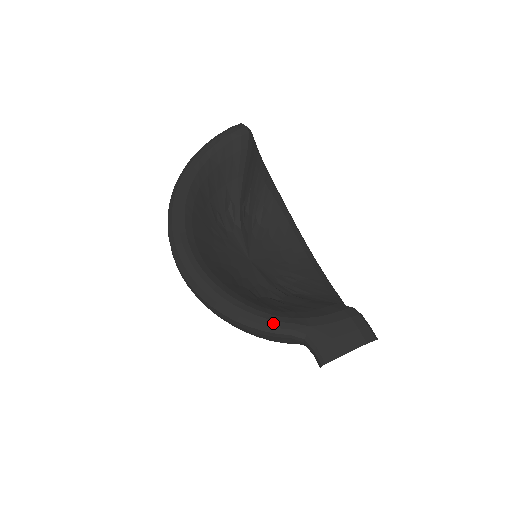
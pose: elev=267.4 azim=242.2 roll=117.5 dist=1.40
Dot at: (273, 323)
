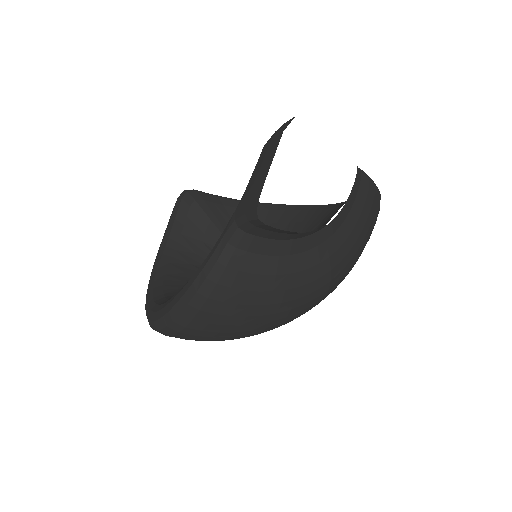
Dot at: (208, 258)
